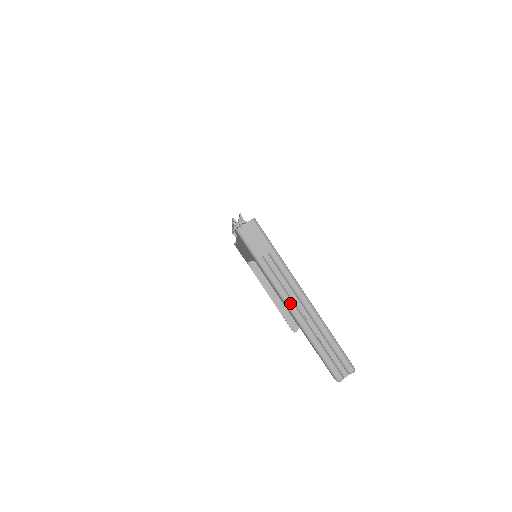
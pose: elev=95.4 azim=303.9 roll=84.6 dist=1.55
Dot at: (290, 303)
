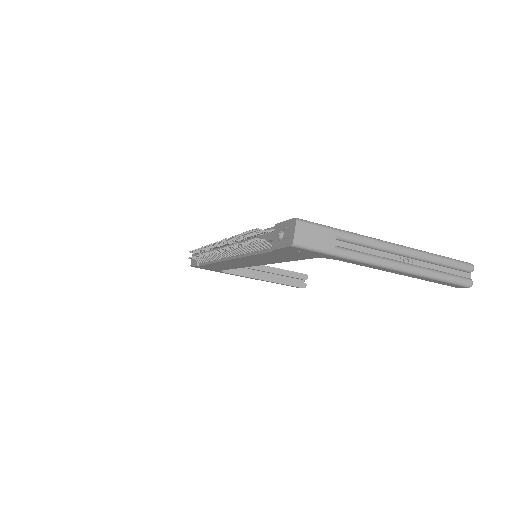
Dot at: (390, 263)
